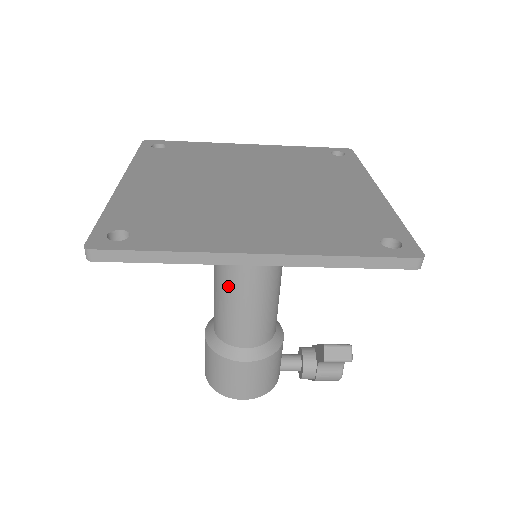
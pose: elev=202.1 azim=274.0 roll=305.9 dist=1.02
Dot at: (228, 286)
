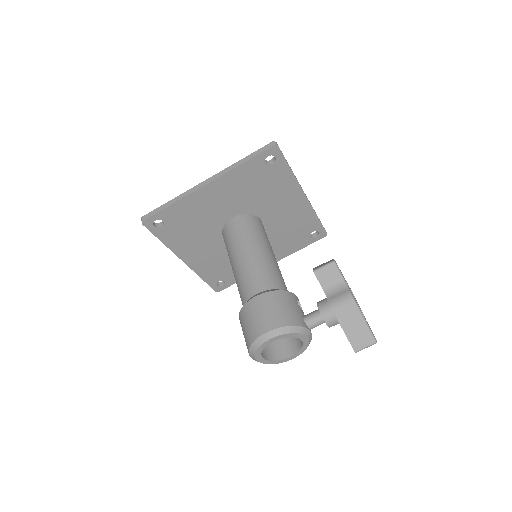
Dot at: (235, 263)
